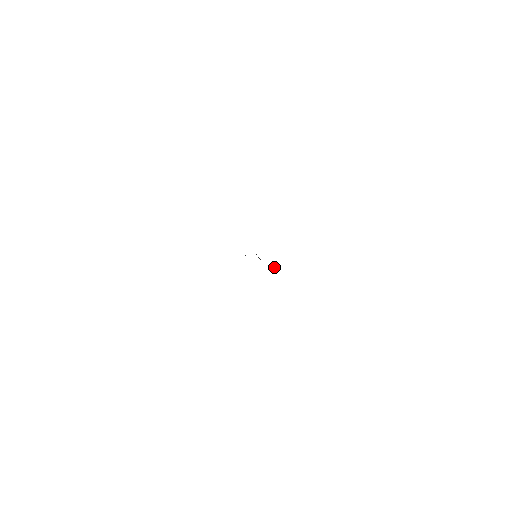
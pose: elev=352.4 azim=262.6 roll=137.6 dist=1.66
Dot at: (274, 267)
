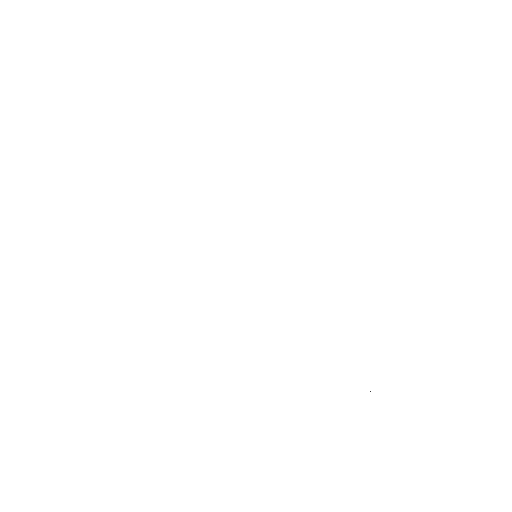
Dot at: occluded
